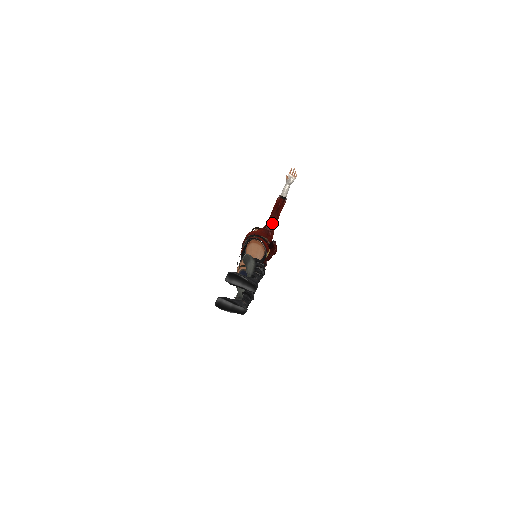
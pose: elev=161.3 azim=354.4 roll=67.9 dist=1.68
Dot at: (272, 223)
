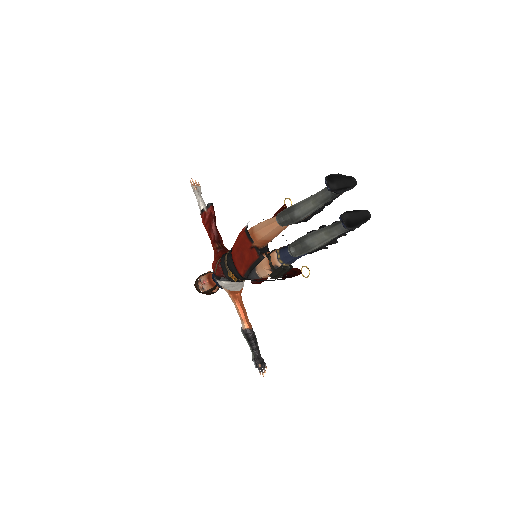
Dot at: (220, 241)
